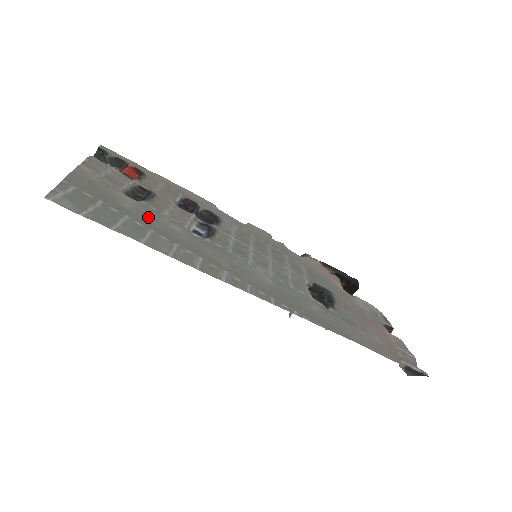
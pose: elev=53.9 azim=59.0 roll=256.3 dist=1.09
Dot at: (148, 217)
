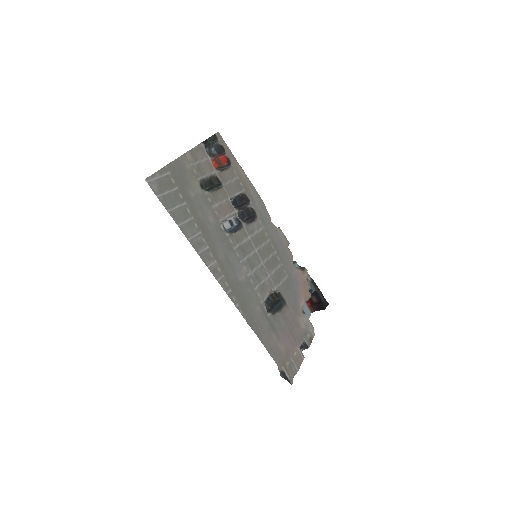
Dot at: (199, 206)
